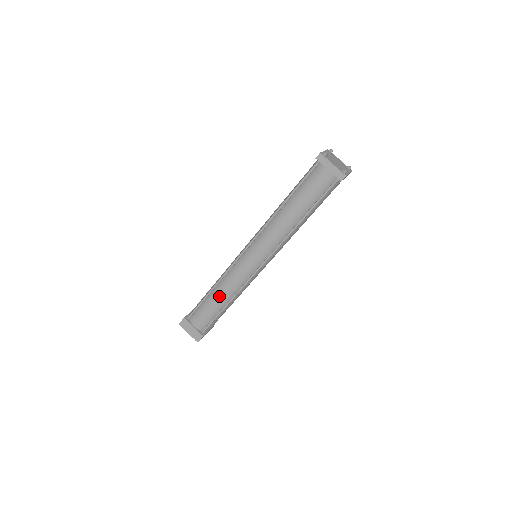
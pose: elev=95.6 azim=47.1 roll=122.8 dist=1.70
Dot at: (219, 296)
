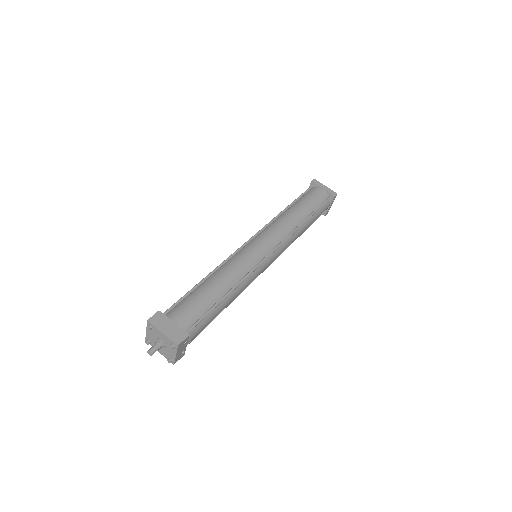
Dot at: (219, 281)
